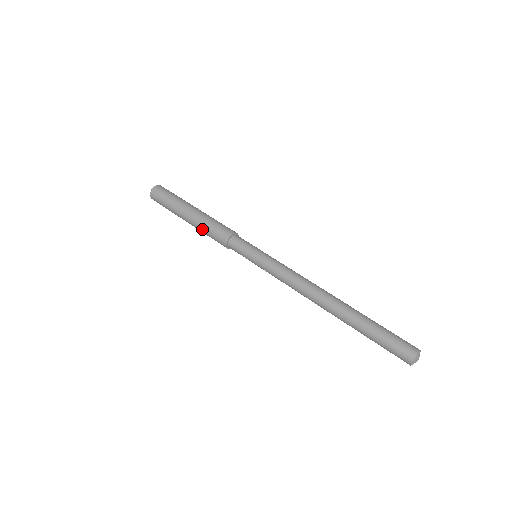
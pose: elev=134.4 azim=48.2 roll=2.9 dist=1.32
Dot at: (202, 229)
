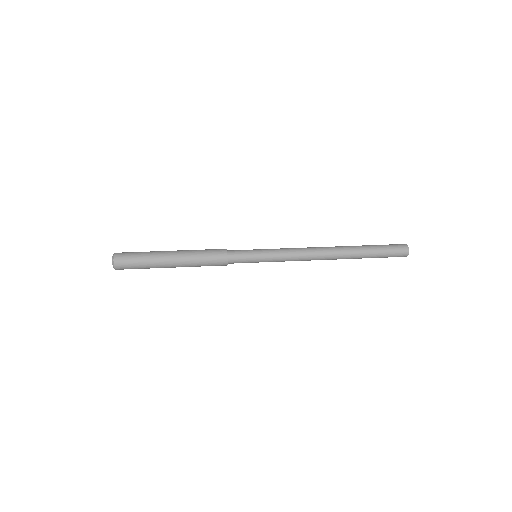
Dot at: (195, 254)
